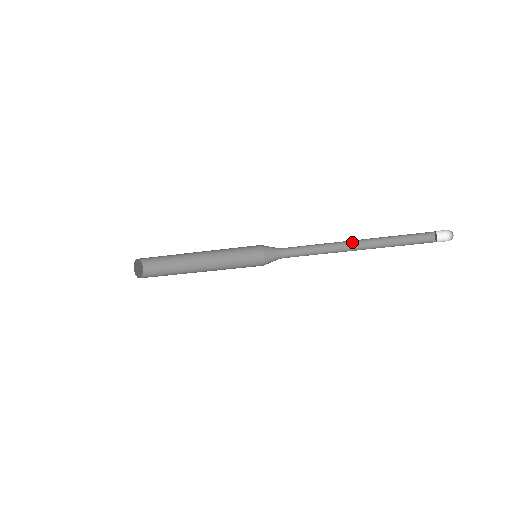
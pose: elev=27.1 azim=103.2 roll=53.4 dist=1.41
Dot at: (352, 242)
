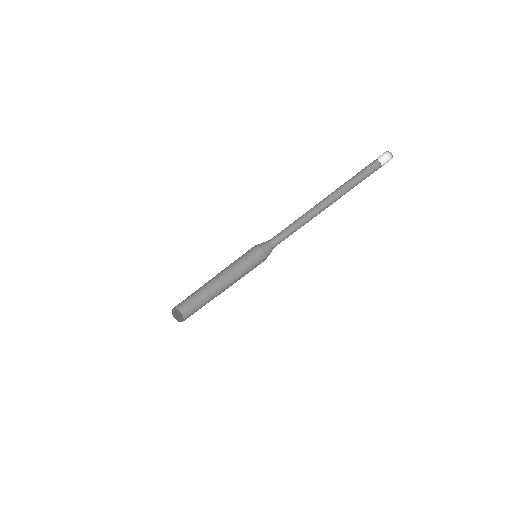
Dot at: (323, 208)
